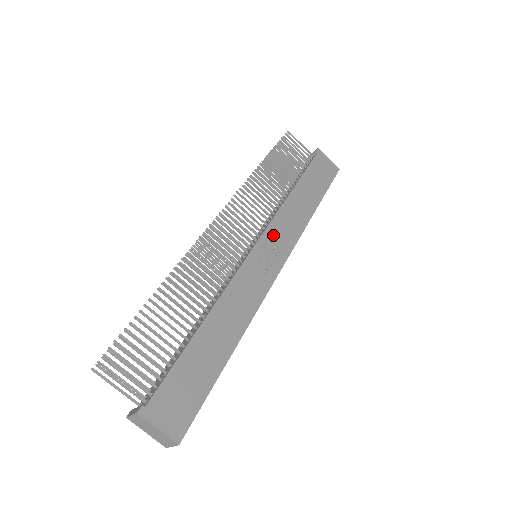
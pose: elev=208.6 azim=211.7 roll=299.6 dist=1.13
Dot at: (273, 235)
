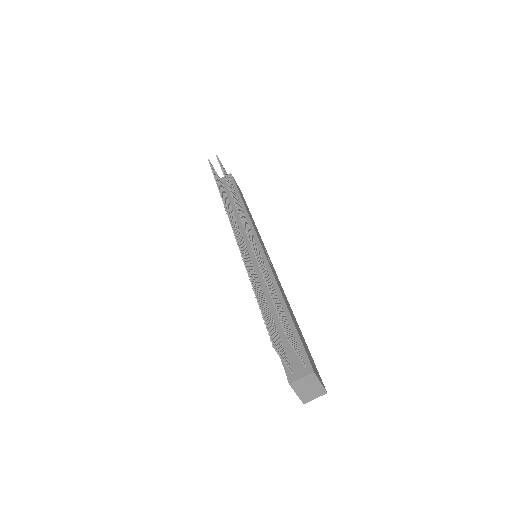
Dot at: (260, 240)
